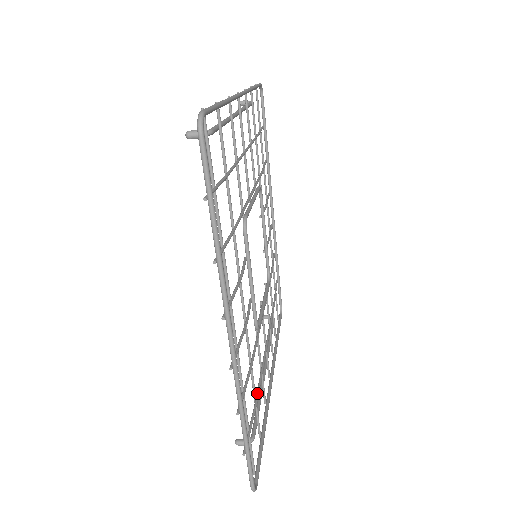
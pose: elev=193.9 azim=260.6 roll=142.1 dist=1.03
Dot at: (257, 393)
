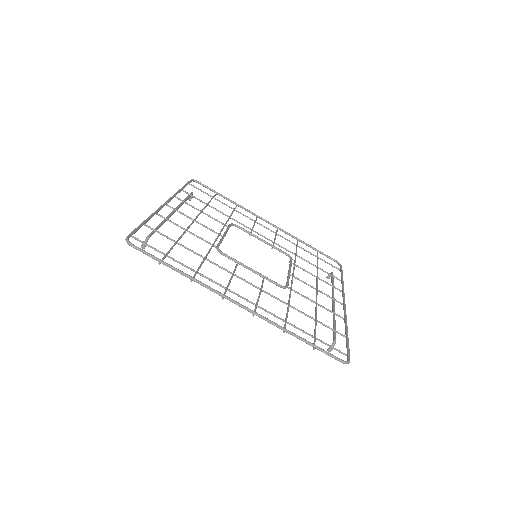
Dot at: (315, 317)
